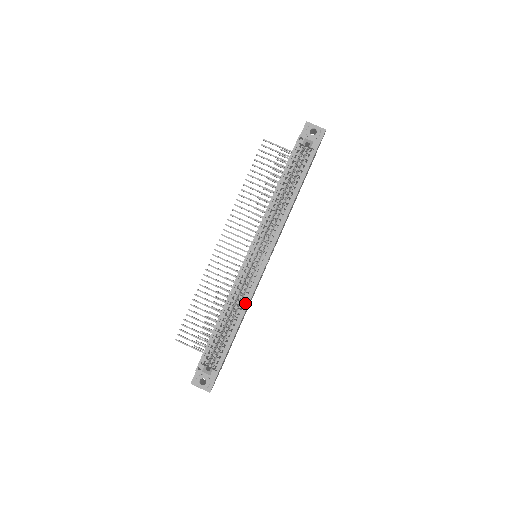
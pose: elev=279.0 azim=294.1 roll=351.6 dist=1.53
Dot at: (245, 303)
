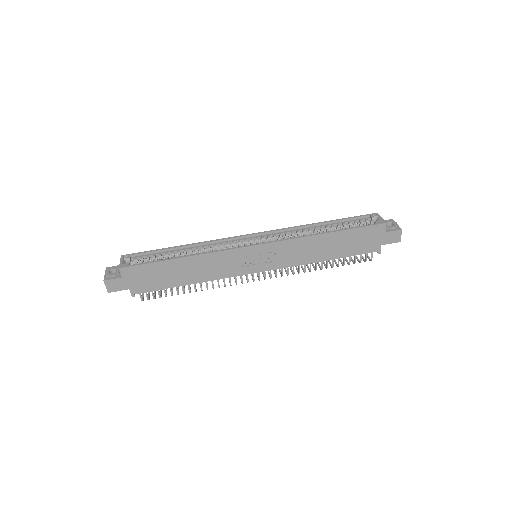
Dot at: (207, 253)
